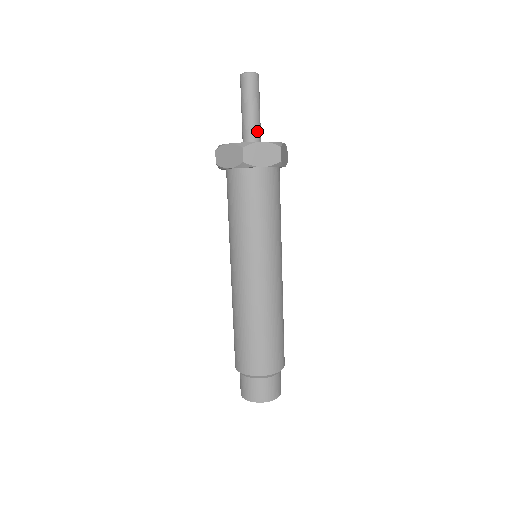
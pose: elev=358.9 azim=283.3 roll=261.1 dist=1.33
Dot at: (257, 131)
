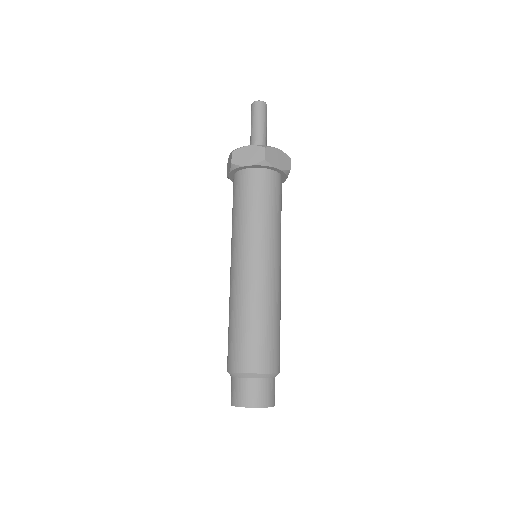
Dot at: occluded
